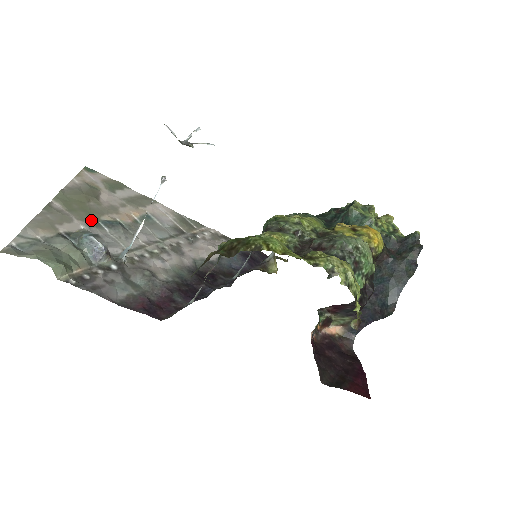
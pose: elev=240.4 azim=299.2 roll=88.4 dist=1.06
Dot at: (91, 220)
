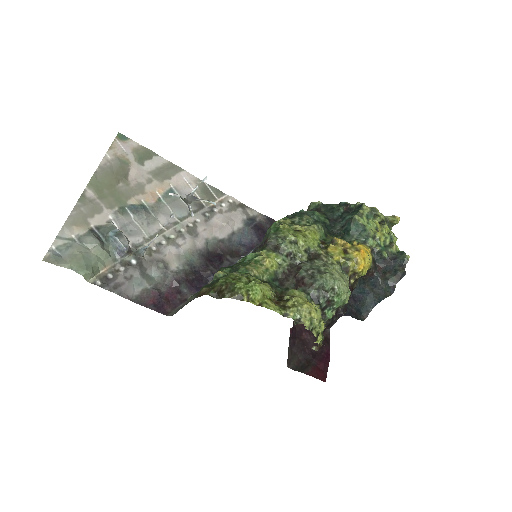
Dot at: (119, 206)
